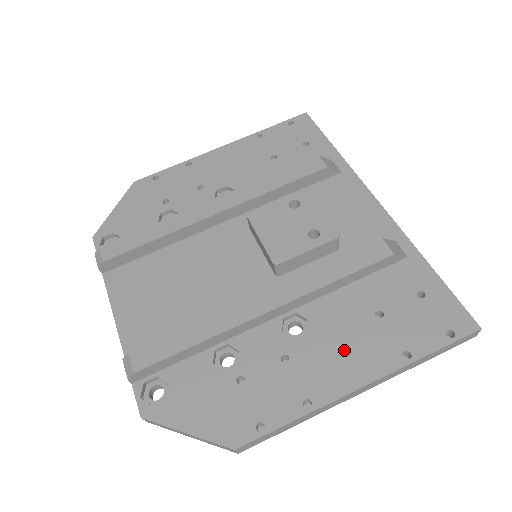
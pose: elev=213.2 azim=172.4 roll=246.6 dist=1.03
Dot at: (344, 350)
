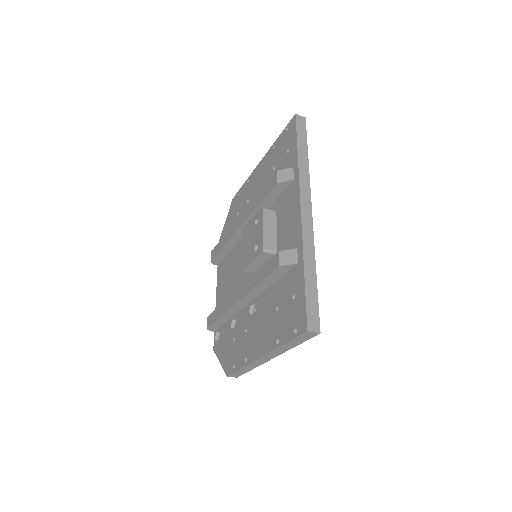
Dot at: (261, 331)
